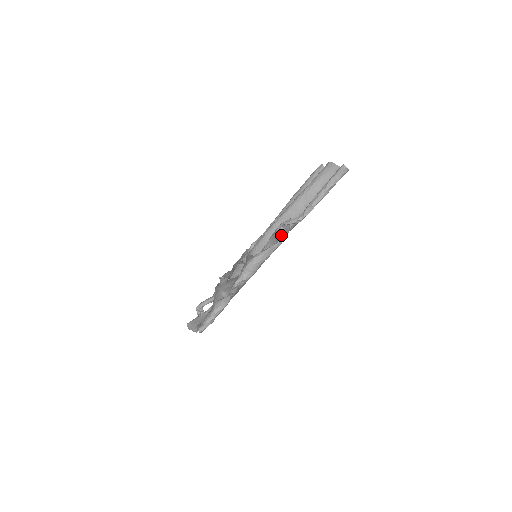
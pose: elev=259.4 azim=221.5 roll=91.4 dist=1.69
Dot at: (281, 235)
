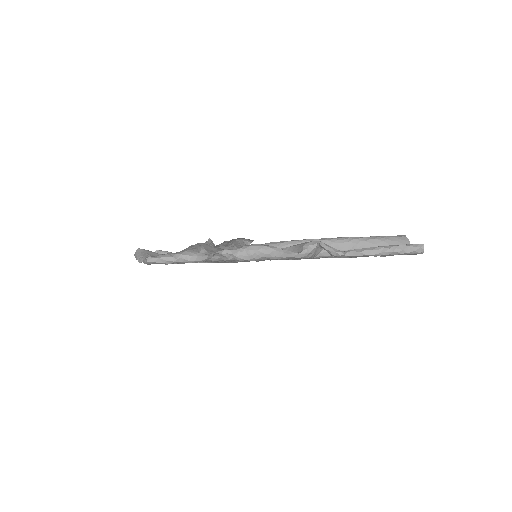
Dot at: (308, 250)
